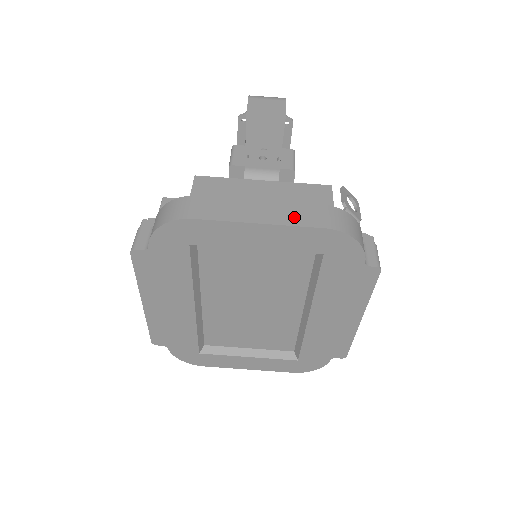
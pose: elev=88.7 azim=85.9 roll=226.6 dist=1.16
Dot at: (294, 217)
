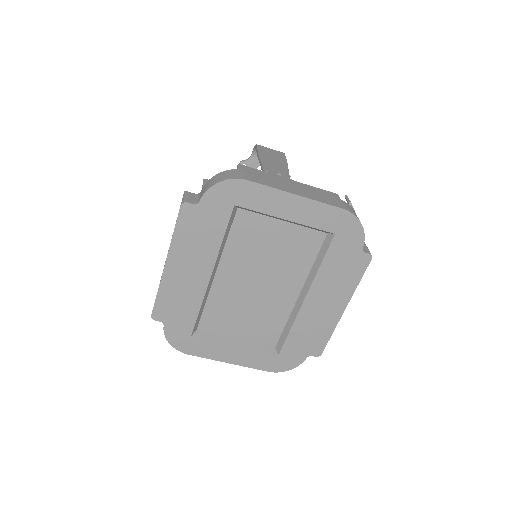
Dot at: (320, 198)
